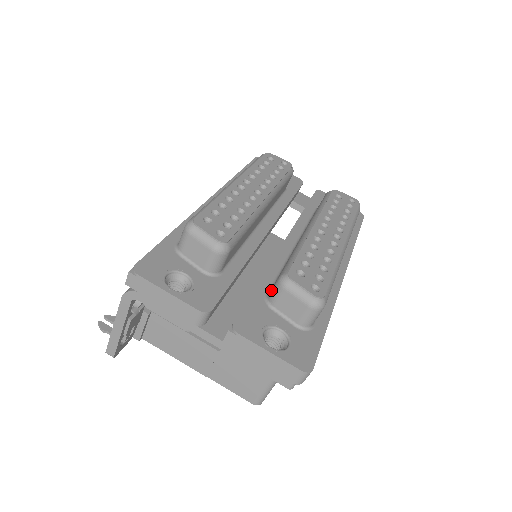
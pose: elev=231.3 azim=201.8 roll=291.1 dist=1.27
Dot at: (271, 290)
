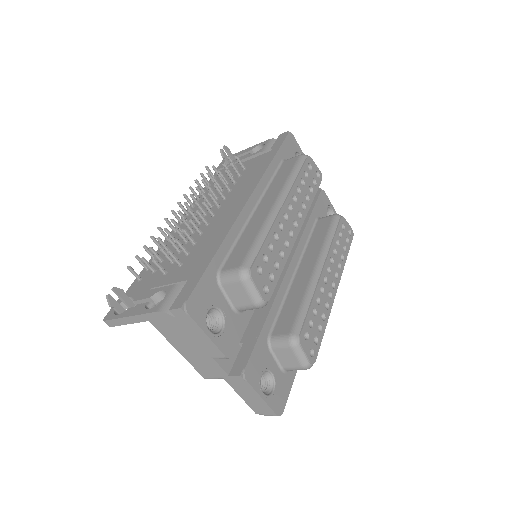
Dot at: (277, 337)
